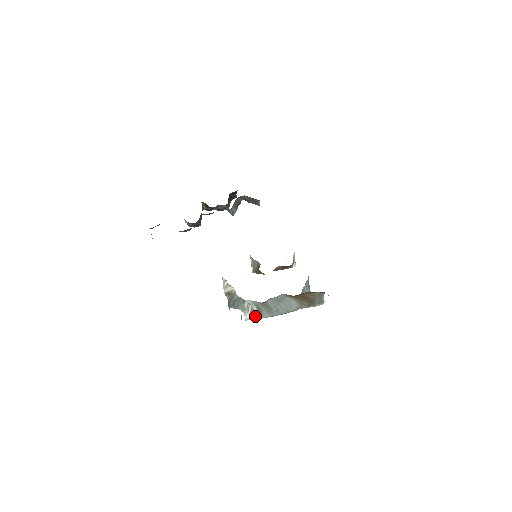
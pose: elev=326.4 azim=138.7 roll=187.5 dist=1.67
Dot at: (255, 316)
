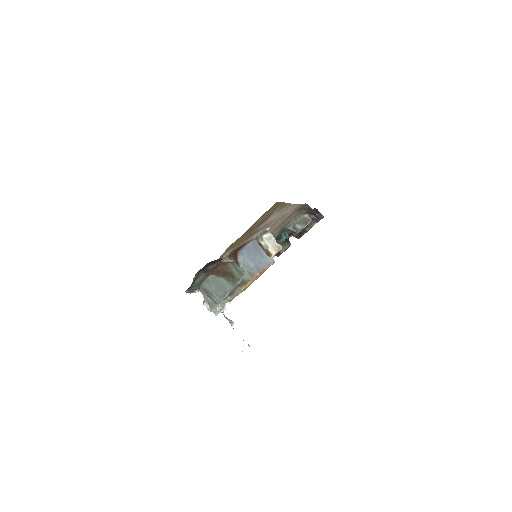
Dot at: (211, 305)
